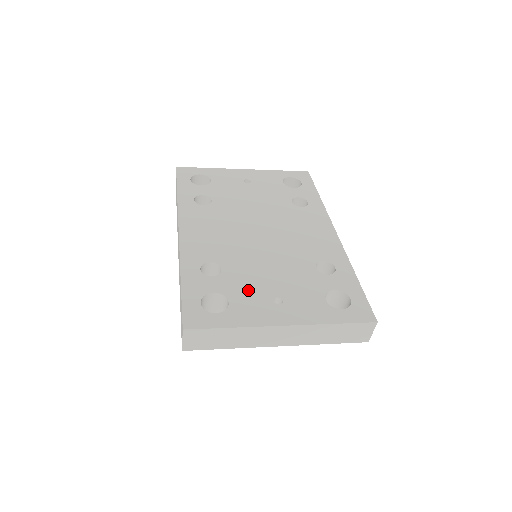
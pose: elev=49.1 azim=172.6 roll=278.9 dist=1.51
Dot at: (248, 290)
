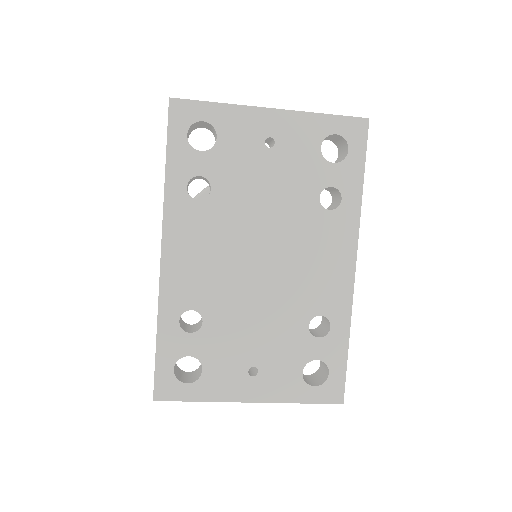
Dot at: (225, 355)
